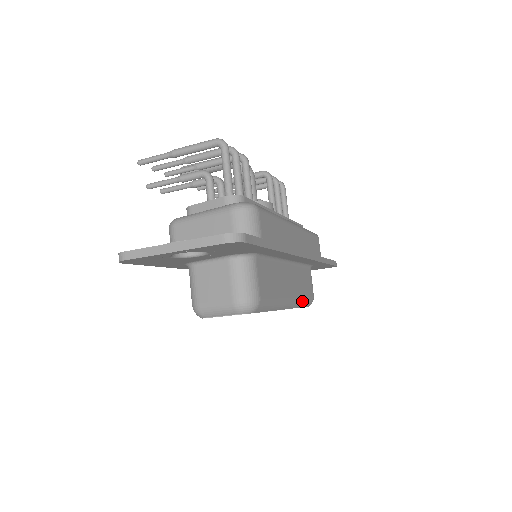
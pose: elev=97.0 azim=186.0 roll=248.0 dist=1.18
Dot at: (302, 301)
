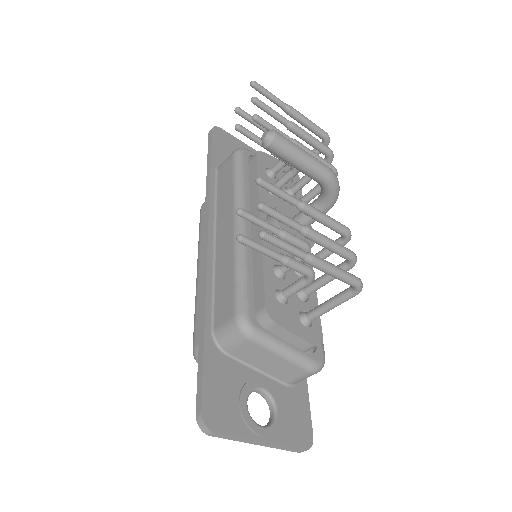
Dot at: occluded
